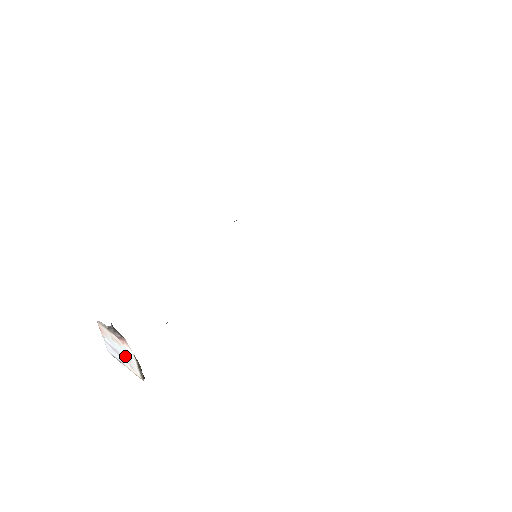
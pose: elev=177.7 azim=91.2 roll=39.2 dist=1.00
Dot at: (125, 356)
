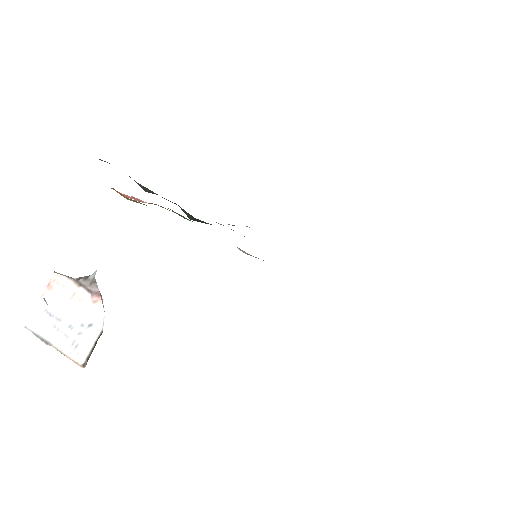
Dot at: (76, 326)
